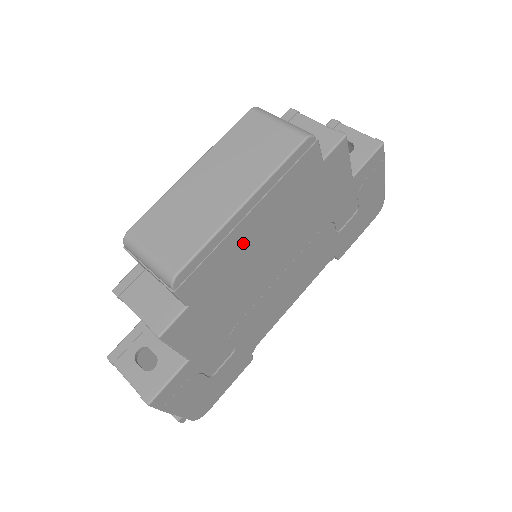
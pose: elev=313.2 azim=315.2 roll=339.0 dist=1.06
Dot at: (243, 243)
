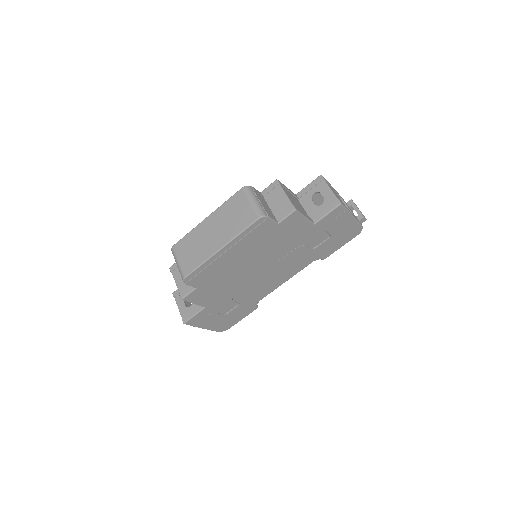
Dot at: (226, 263)
